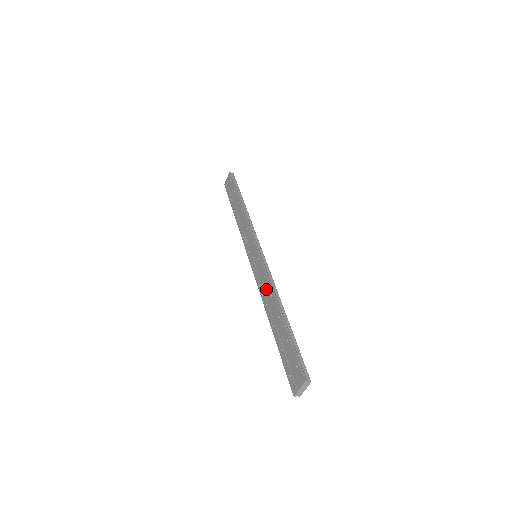
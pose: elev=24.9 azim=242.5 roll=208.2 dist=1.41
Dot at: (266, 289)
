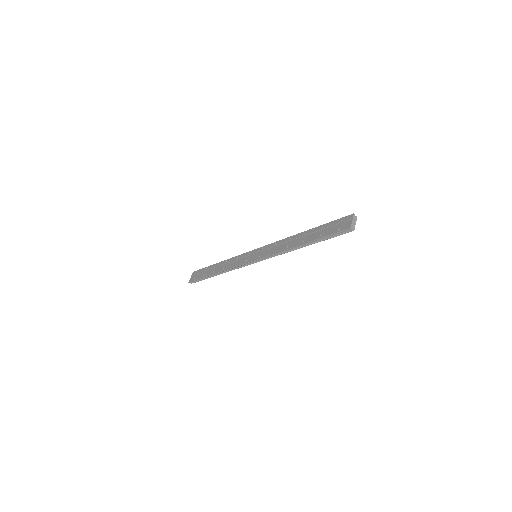
Dot at: (282, 244)
